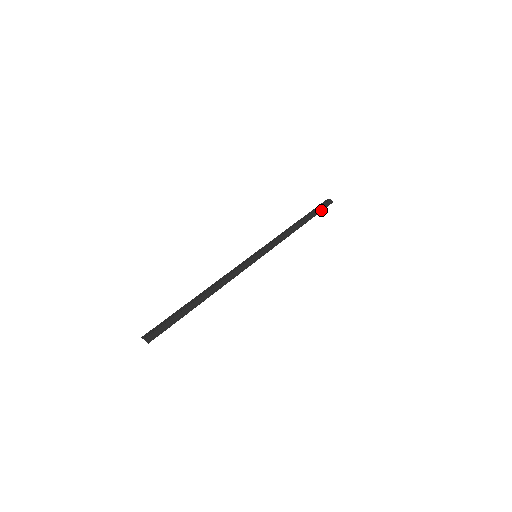
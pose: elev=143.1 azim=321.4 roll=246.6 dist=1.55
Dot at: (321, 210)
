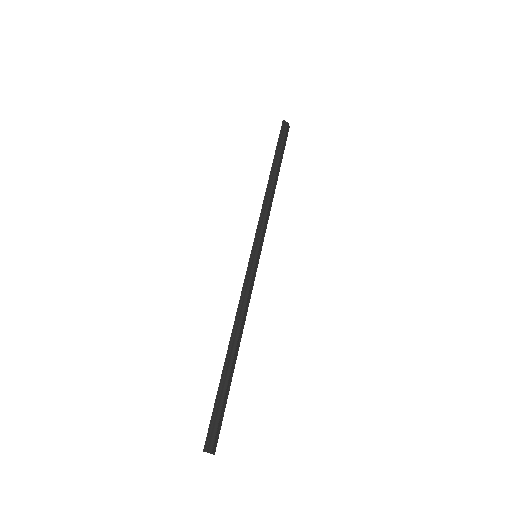
Dot at: occluded
